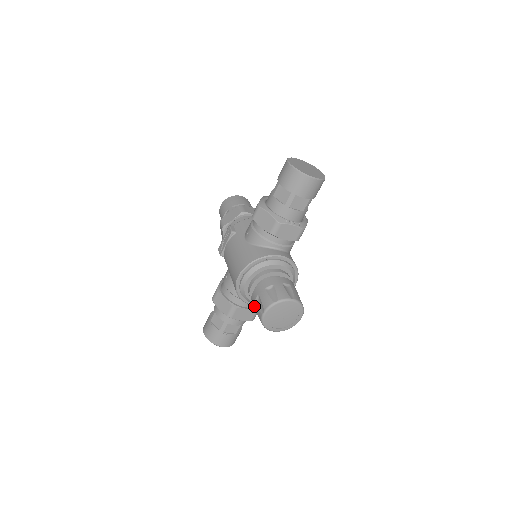
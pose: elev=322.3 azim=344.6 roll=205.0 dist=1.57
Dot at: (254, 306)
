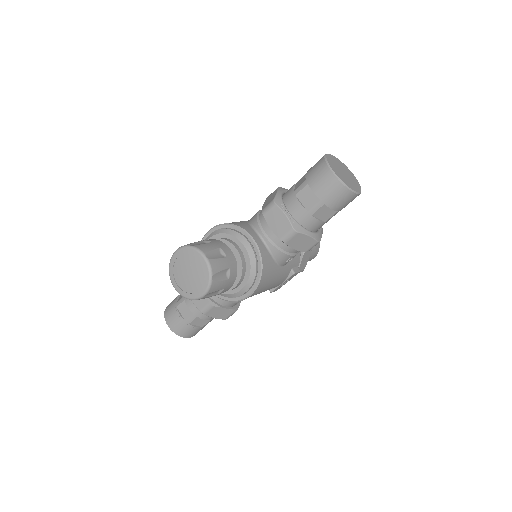
Dot at: occluded
